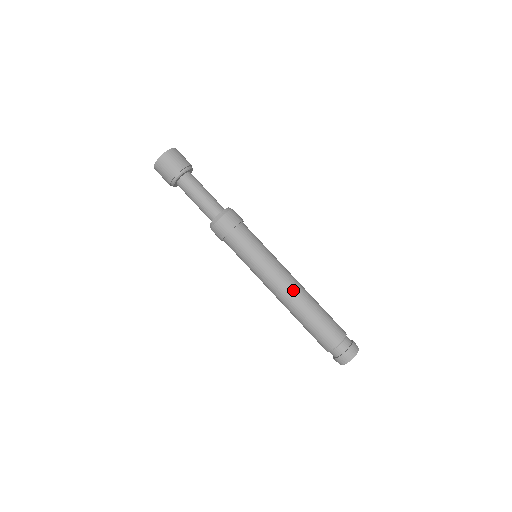
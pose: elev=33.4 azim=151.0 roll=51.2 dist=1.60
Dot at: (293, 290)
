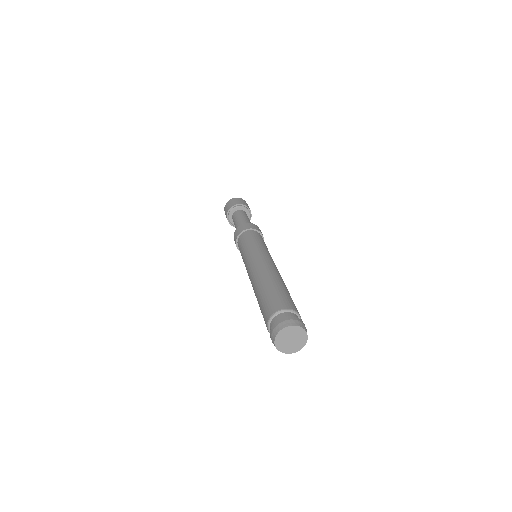
Dot at: (265, 267)
